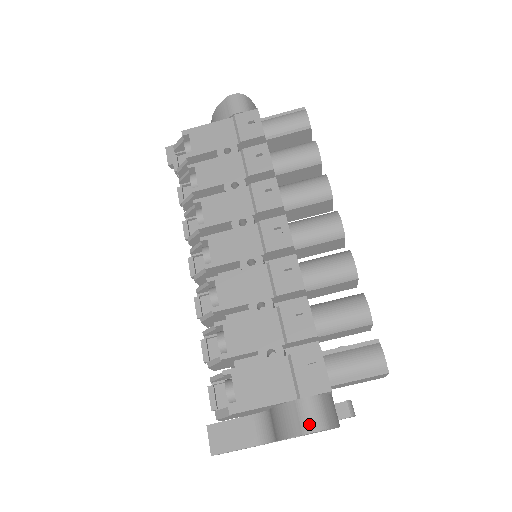
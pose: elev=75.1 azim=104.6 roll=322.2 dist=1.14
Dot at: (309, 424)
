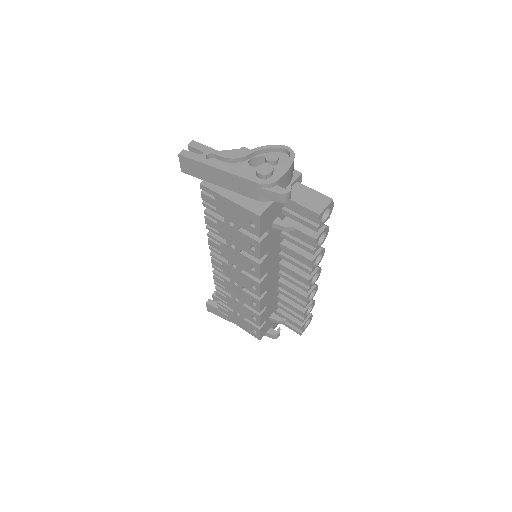
Dot at: (287, 151)
